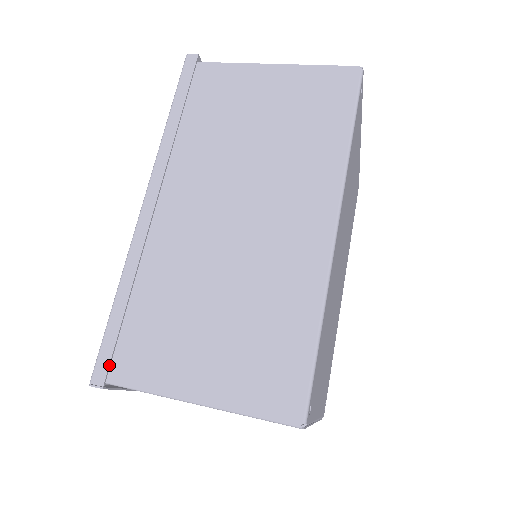
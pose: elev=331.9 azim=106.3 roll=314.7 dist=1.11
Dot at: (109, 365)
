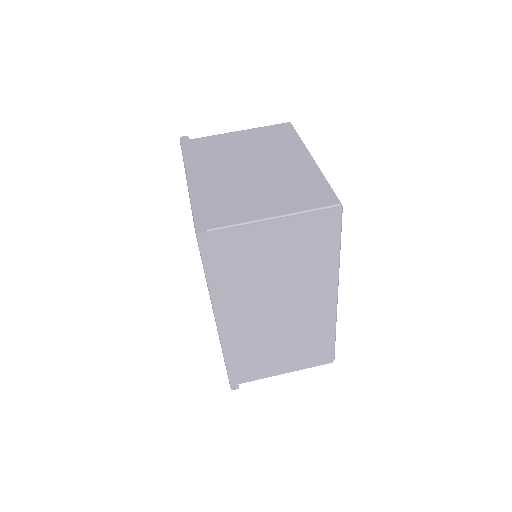
Dot at: occluded
